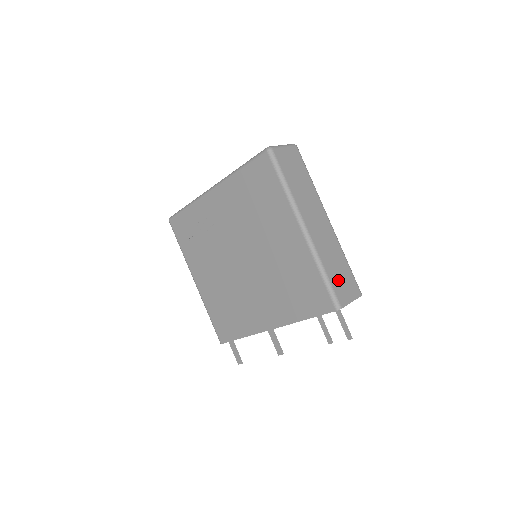
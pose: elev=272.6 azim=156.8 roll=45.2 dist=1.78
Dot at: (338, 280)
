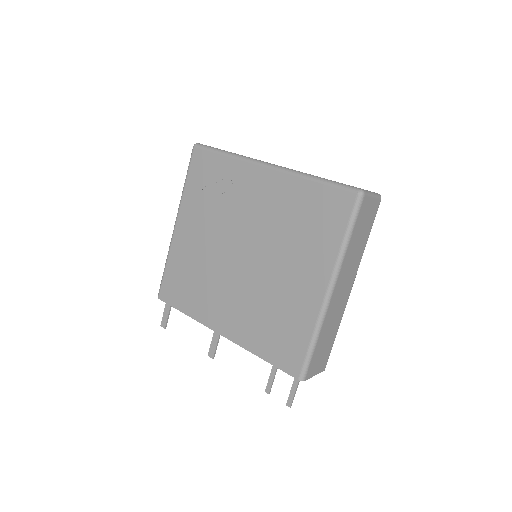
Dot at: (319, 352)
